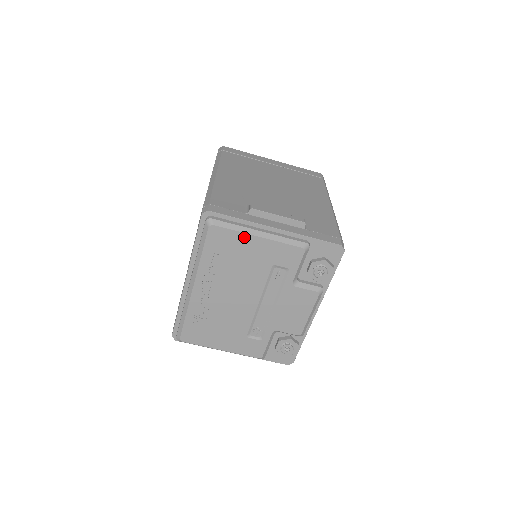
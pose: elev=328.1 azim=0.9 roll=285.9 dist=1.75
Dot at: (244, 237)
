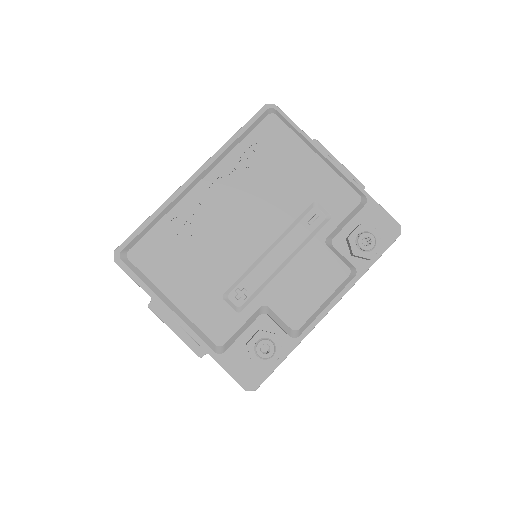
Dot at: (301, 147)
